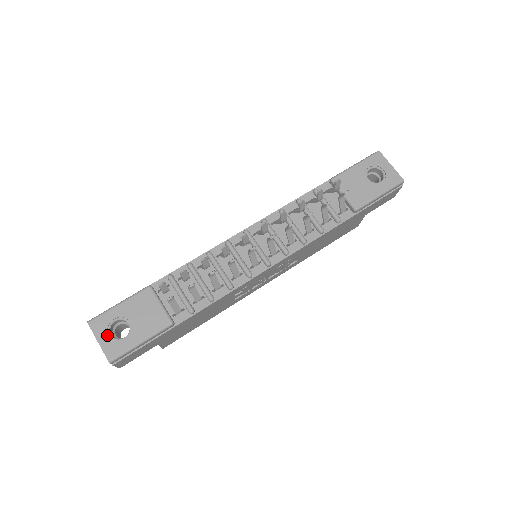
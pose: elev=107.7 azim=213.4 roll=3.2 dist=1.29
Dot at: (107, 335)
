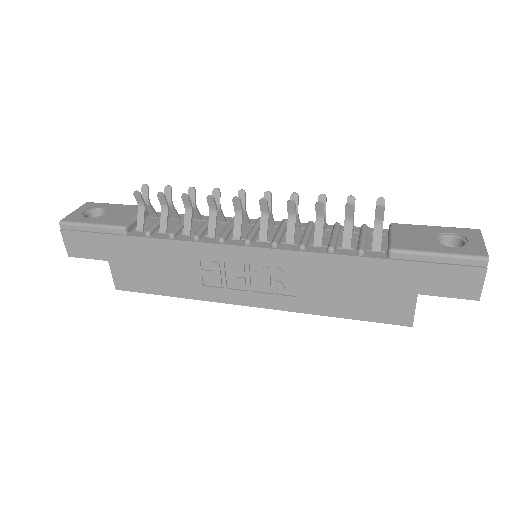
Dot at: (84, 211)
